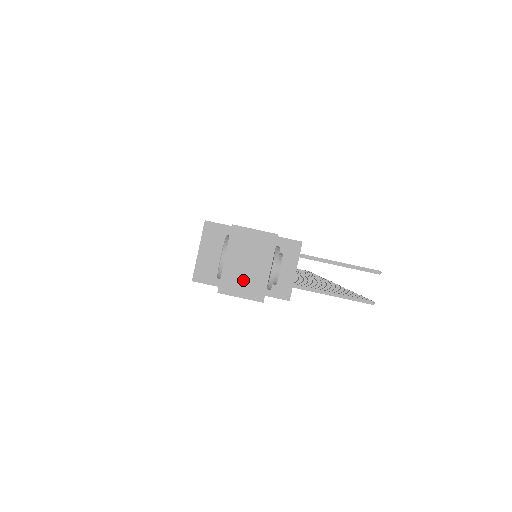
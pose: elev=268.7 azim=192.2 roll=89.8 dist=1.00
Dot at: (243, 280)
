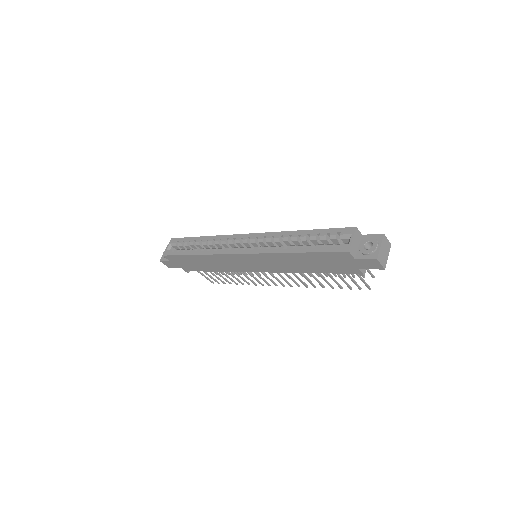
Dot at: (383, 258)
